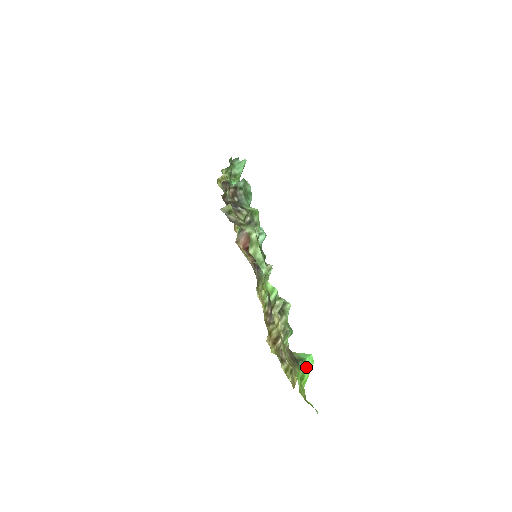
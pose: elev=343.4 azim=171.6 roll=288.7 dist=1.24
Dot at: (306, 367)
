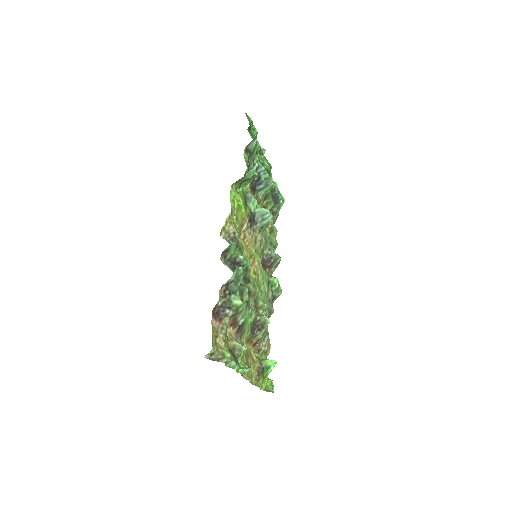
Dot at: (270, 369)
